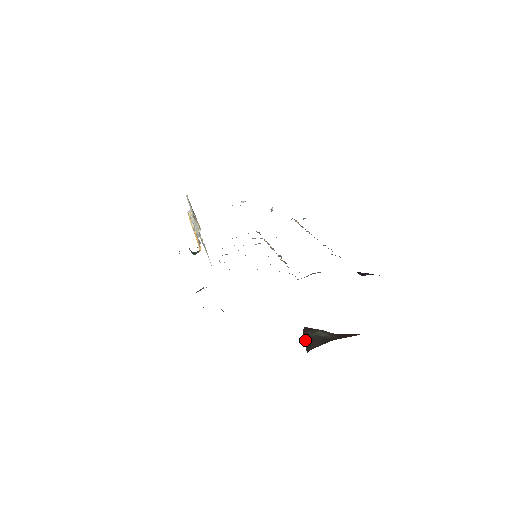
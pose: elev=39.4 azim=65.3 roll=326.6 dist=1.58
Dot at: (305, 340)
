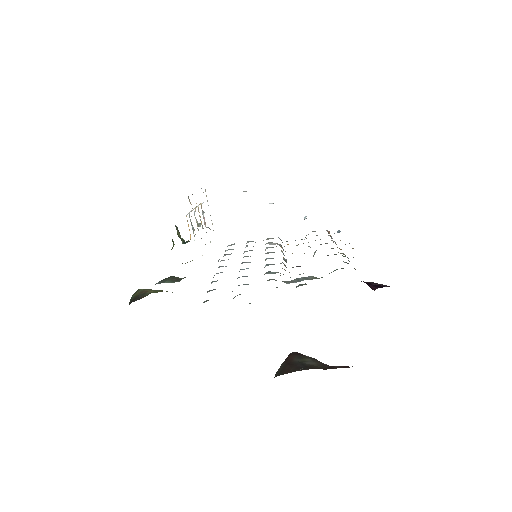
Dot at: (282, 364)
